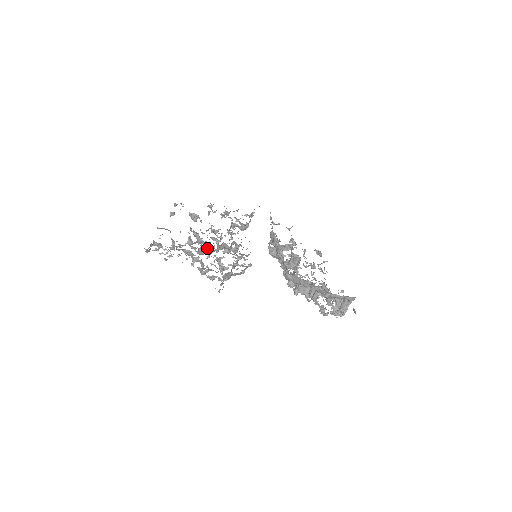
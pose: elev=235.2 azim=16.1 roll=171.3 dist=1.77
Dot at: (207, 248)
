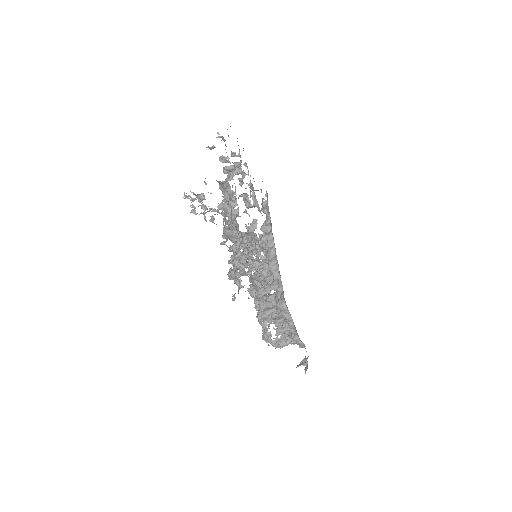
Dot at: occluded
